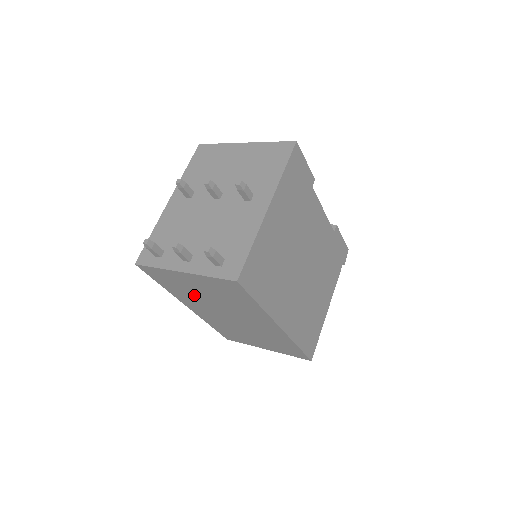
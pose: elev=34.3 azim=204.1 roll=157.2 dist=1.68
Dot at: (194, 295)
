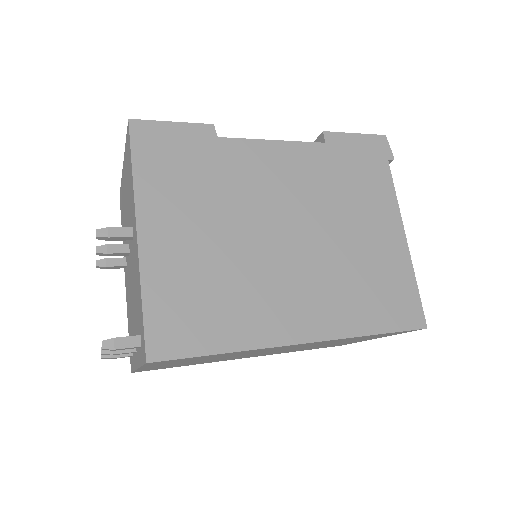
Dot at: (207, 361)
